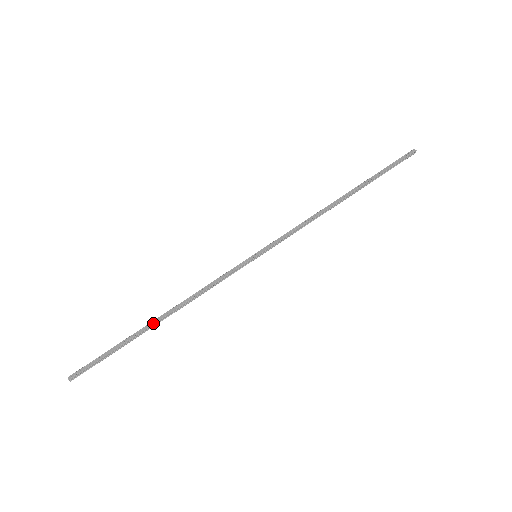
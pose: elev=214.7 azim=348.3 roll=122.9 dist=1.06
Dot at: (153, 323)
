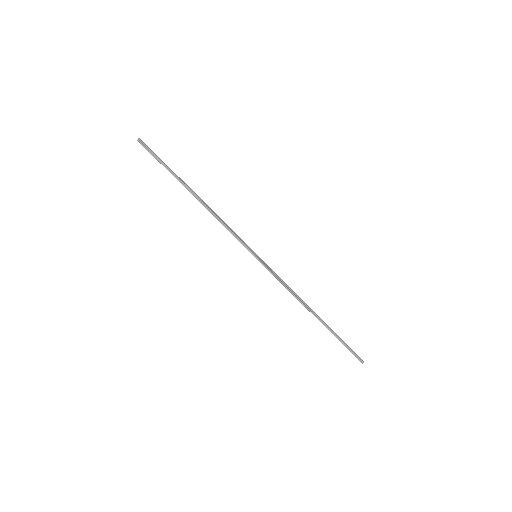
Dot at: (191, 190)
